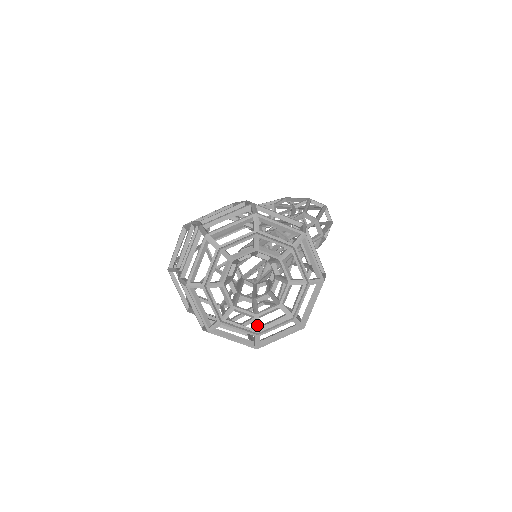
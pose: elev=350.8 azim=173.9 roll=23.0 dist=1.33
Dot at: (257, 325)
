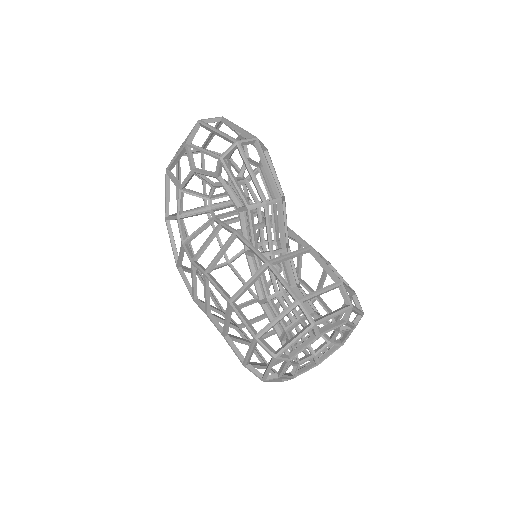
Dot at: (337, 344)
